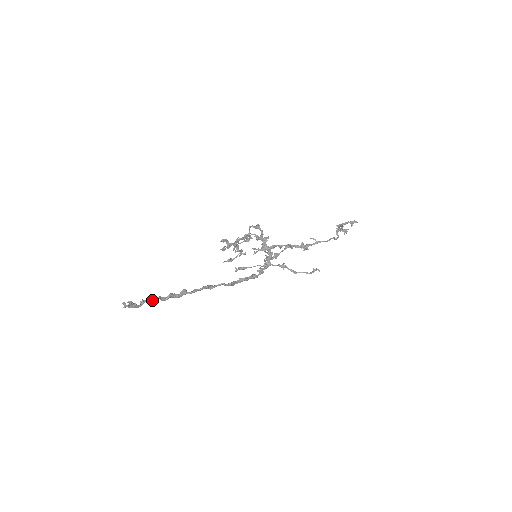
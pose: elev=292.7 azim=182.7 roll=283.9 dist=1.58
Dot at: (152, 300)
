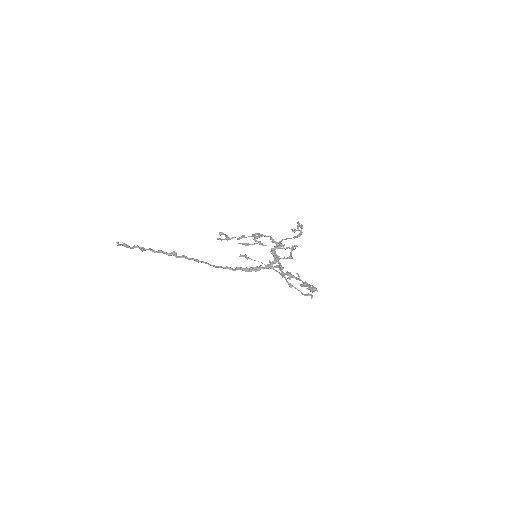
Dot at: (142, 249)
